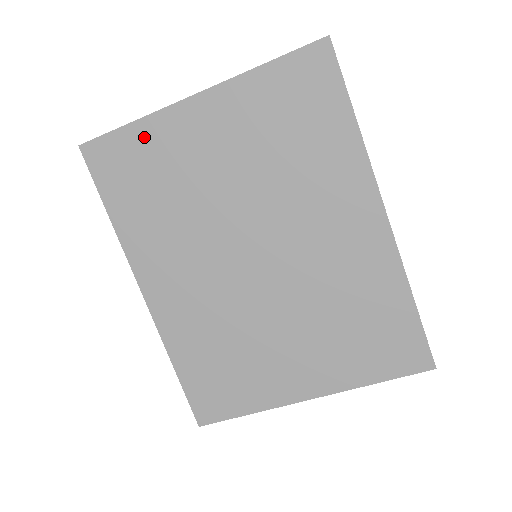
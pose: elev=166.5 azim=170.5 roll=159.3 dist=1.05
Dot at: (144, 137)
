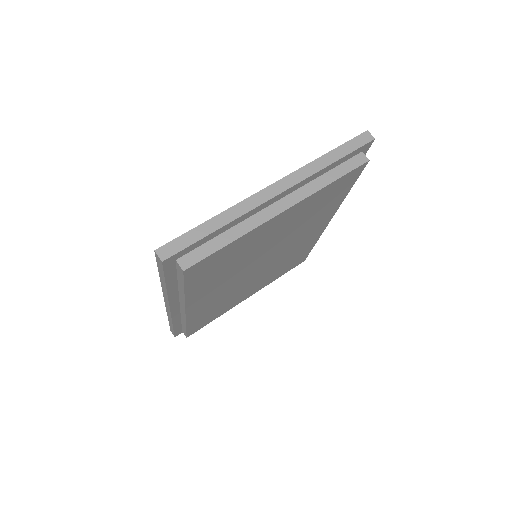
Dot at: (237, 242)
